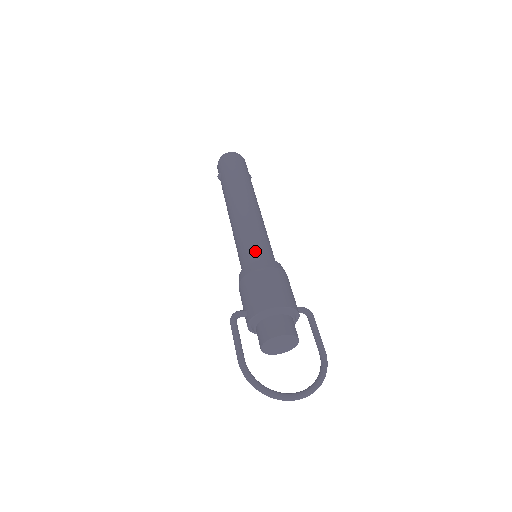
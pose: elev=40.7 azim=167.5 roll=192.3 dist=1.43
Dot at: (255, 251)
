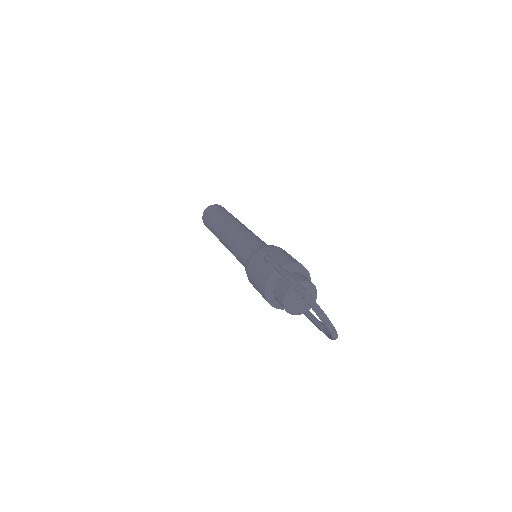
Dot at: occluded
